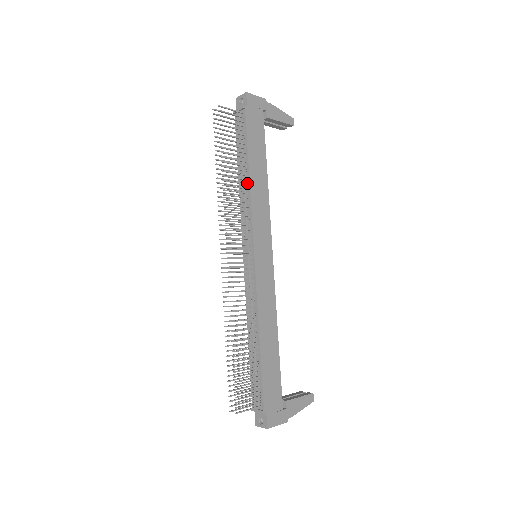
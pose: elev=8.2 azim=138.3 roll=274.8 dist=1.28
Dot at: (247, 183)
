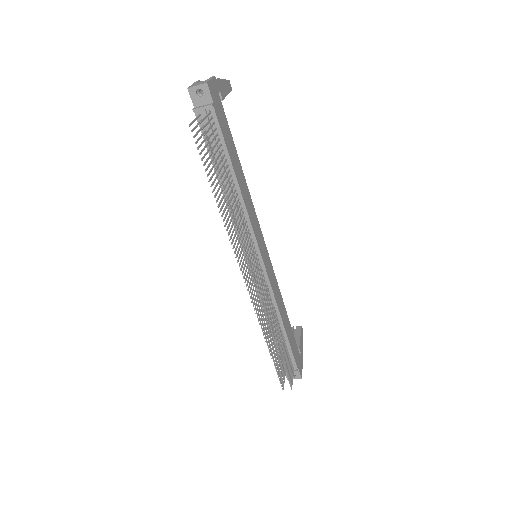
Dot at: (236, 192)
